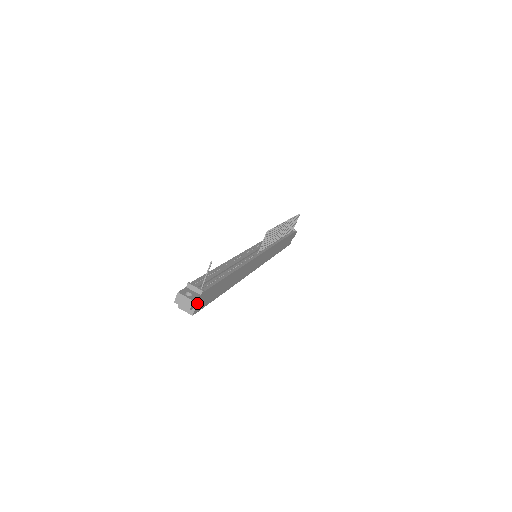
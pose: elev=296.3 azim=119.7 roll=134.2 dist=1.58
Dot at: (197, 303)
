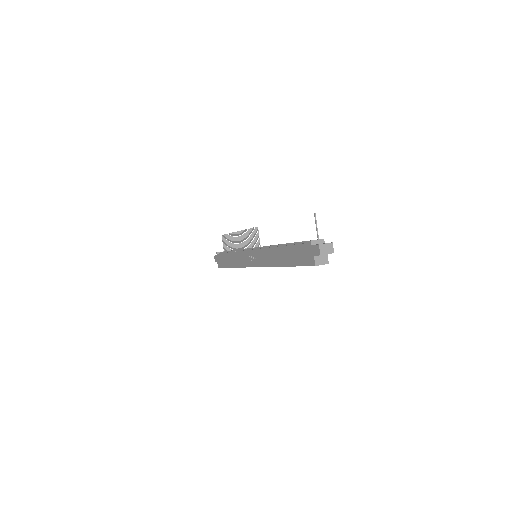
Dot at: occluded
